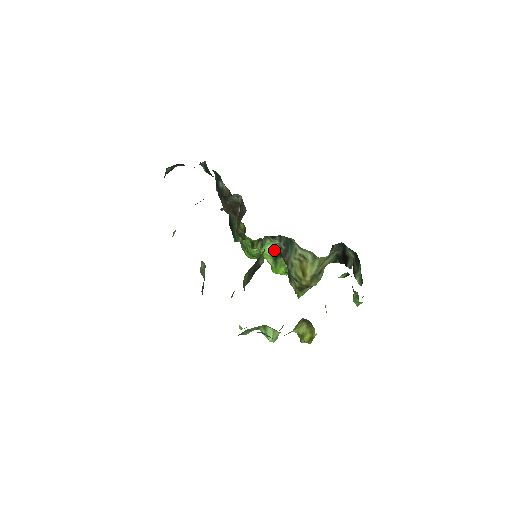
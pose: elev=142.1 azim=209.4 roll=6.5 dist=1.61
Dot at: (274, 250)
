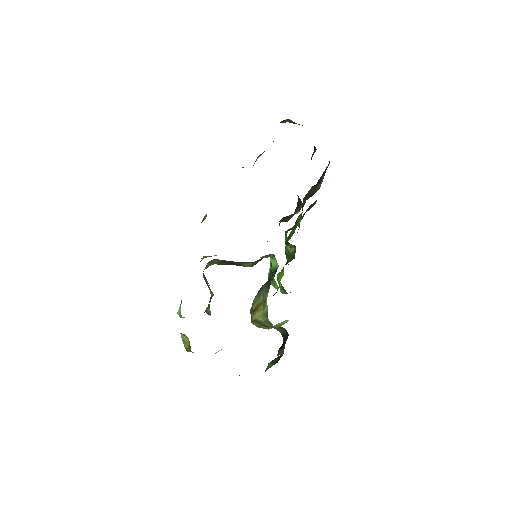
Dot at: (275, 269)
